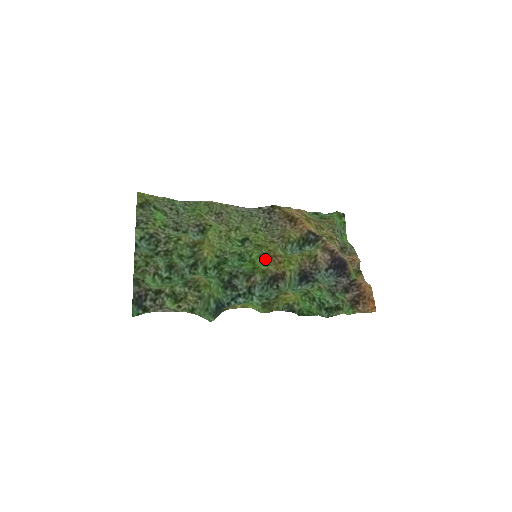
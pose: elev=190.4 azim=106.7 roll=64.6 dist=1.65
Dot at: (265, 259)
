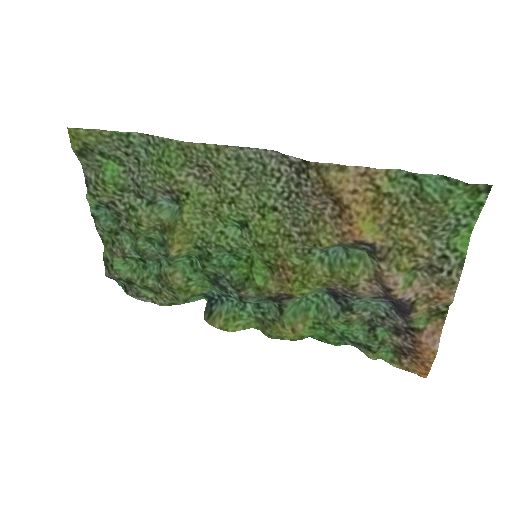
Dot at: (268, 266)
